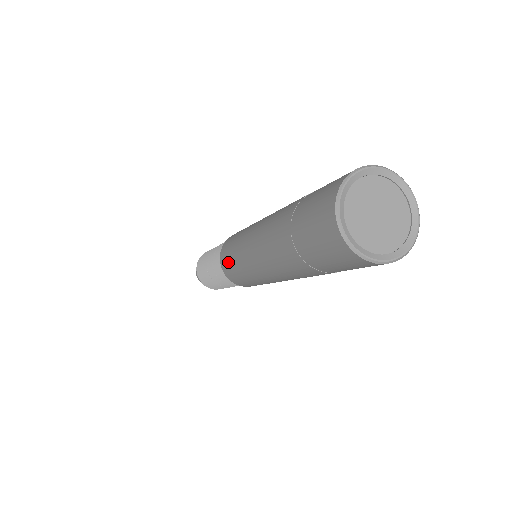
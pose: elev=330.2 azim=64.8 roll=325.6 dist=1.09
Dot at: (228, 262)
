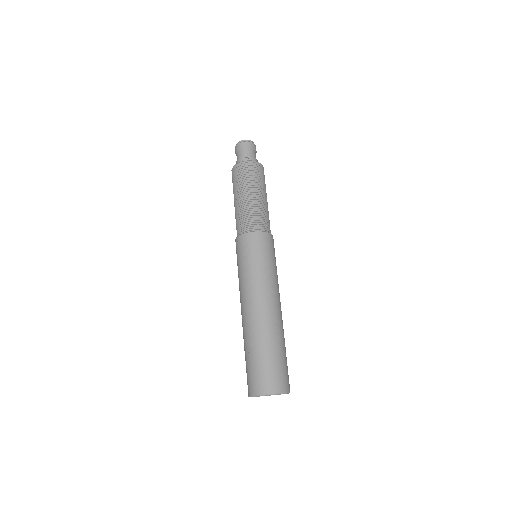
Dot at: occluded
